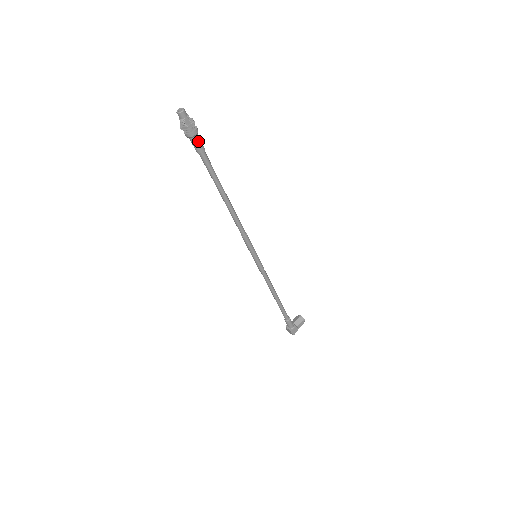
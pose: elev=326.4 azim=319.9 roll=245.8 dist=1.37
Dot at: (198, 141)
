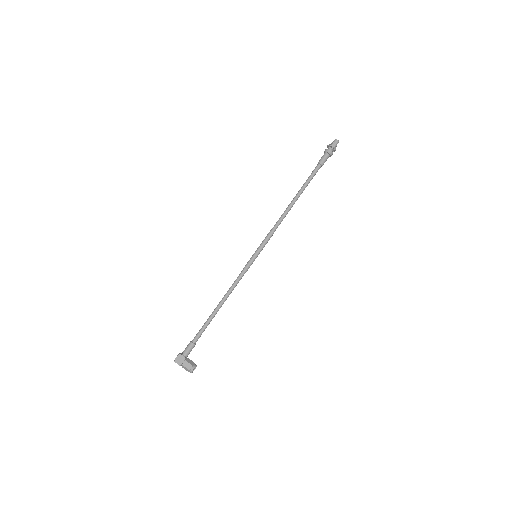
Dot at: (325, 157)
